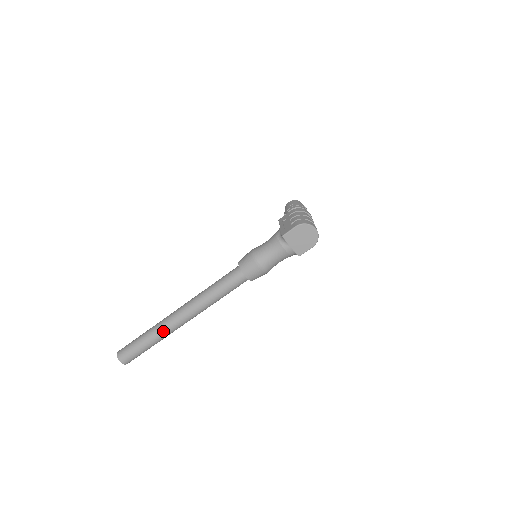
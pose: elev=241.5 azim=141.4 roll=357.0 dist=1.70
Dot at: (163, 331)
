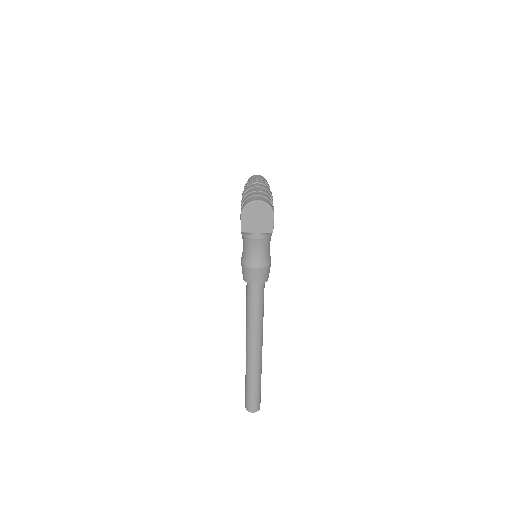
Dot at: (252, 370)
